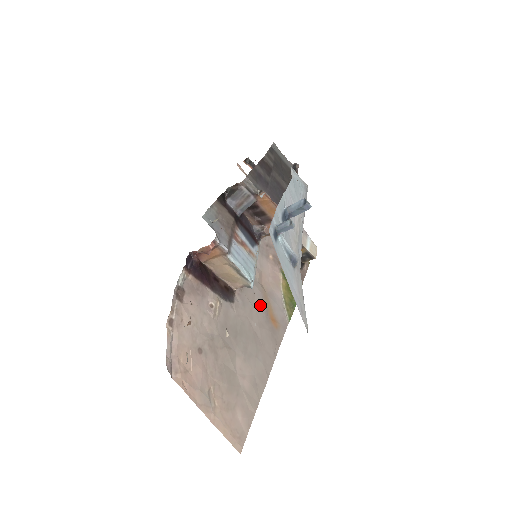
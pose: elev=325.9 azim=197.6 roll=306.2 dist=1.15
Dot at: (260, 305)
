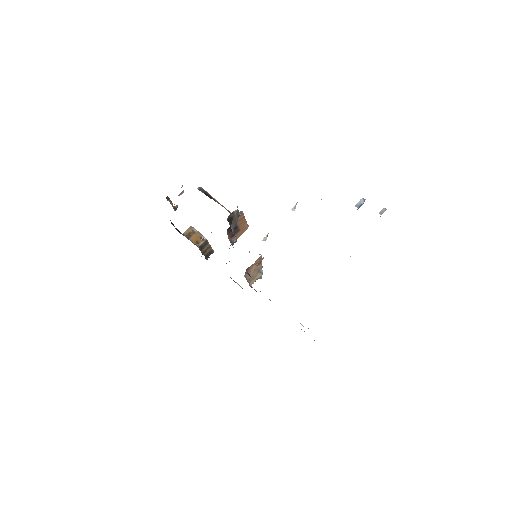
Dot at: occluded
